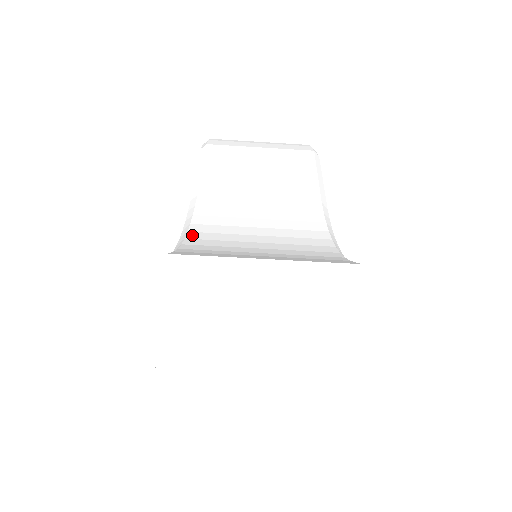
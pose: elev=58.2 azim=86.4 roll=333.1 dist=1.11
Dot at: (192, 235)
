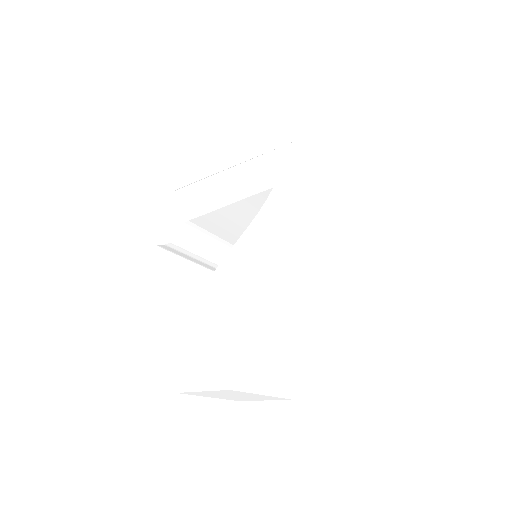
Dot at: (241, 308)
